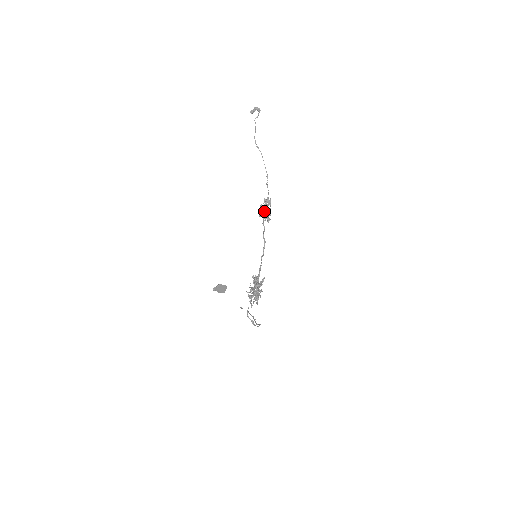
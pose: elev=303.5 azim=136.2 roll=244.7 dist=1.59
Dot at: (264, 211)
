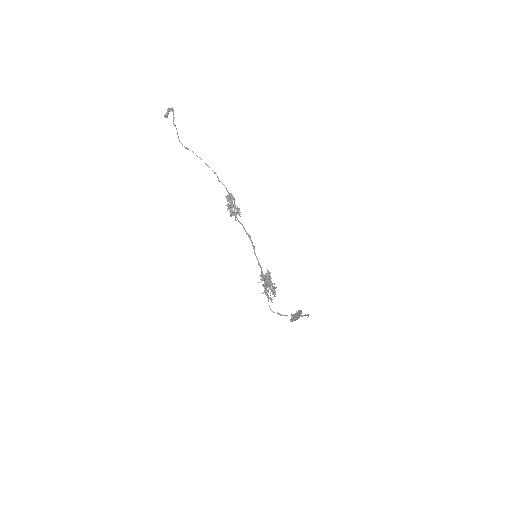
Dot at: (232, 208)
